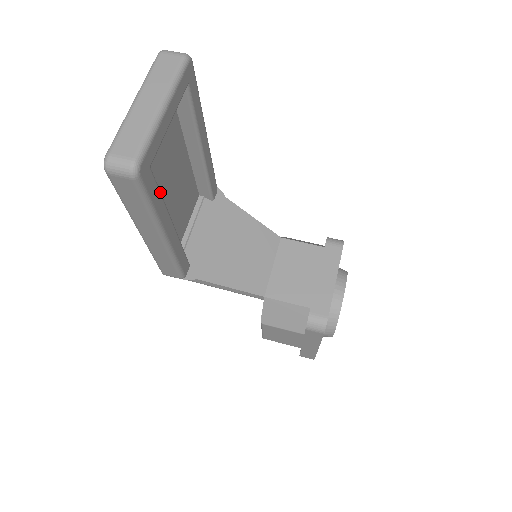
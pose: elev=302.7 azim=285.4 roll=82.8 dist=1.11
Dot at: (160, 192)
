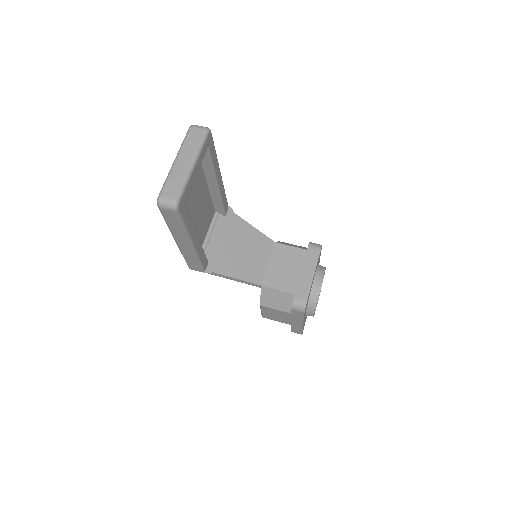
Dot at: occluded
